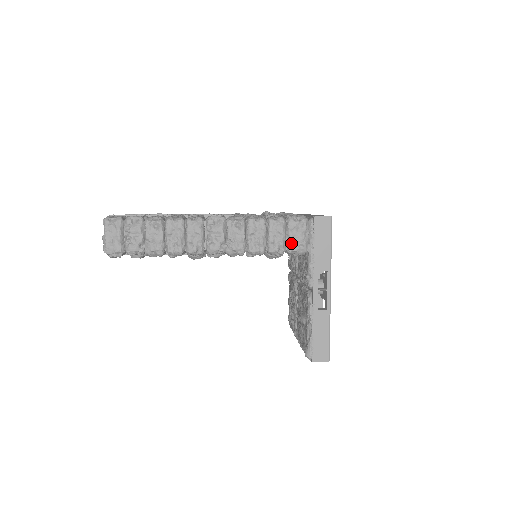
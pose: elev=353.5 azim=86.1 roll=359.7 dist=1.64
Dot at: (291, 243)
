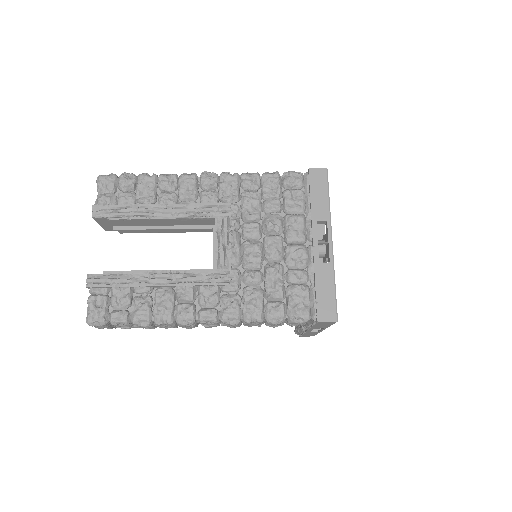
Dot at: occluded
